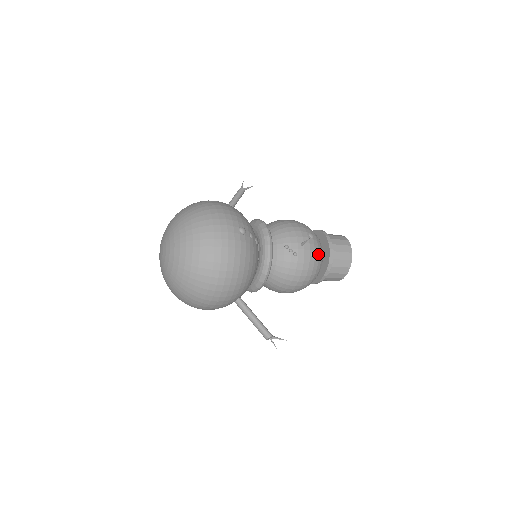
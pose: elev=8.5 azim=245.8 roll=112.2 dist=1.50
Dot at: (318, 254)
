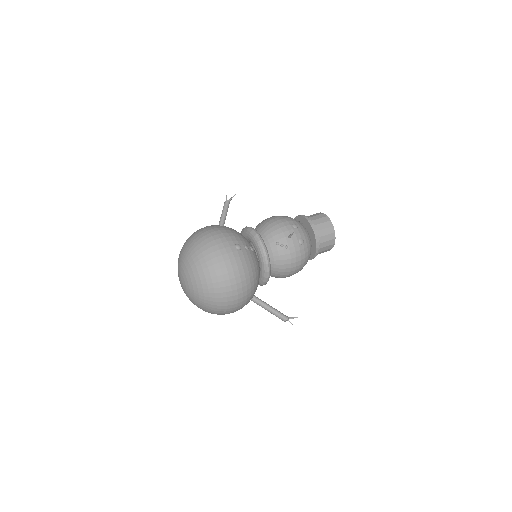
Dot at: (305, 239)
